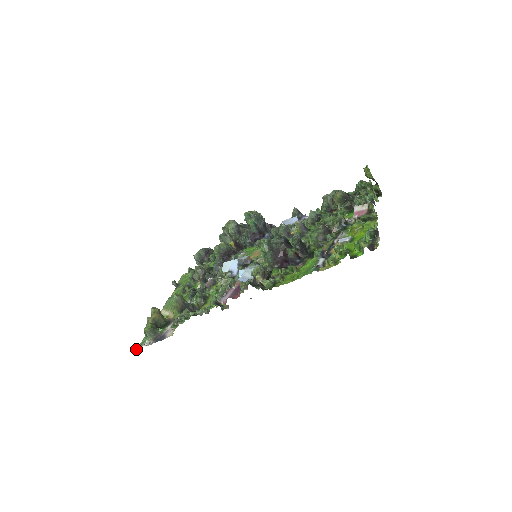
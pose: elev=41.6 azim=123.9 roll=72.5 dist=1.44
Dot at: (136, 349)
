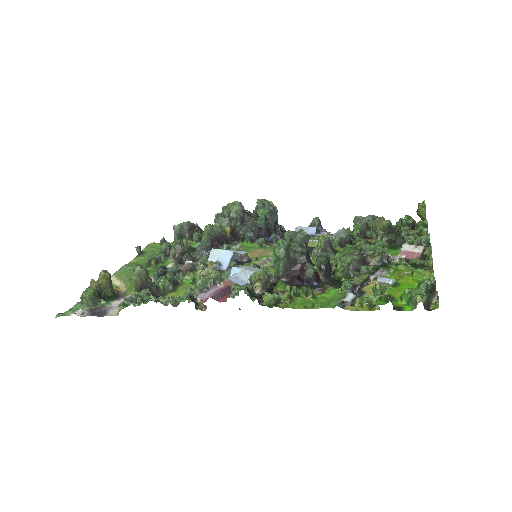
Dot at: (62, 314)
